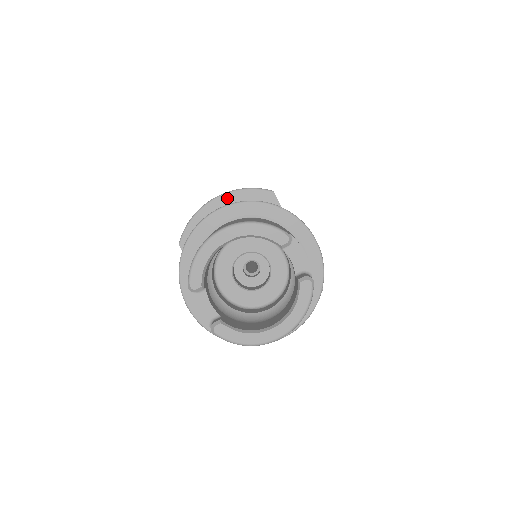
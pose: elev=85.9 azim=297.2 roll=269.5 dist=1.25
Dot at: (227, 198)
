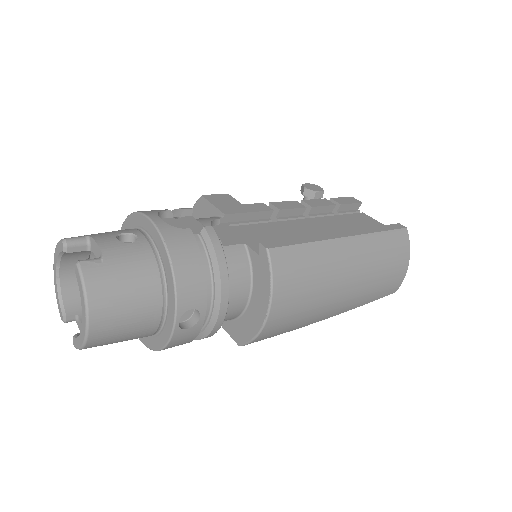
Dot at: occluded
